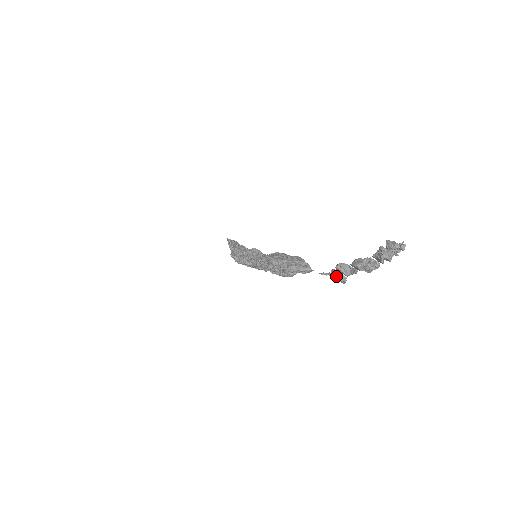
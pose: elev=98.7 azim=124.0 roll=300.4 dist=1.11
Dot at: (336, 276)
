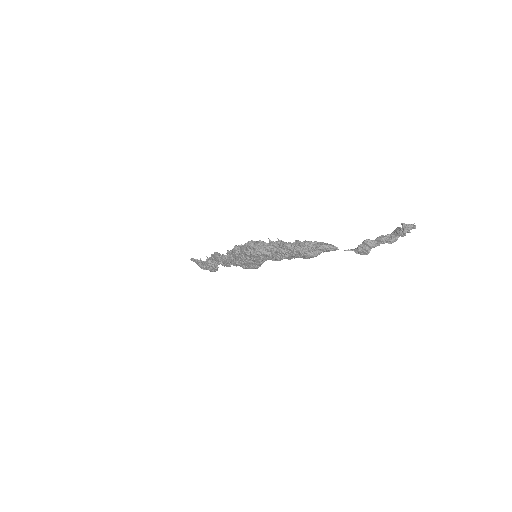
Dot at: (362, 249)
